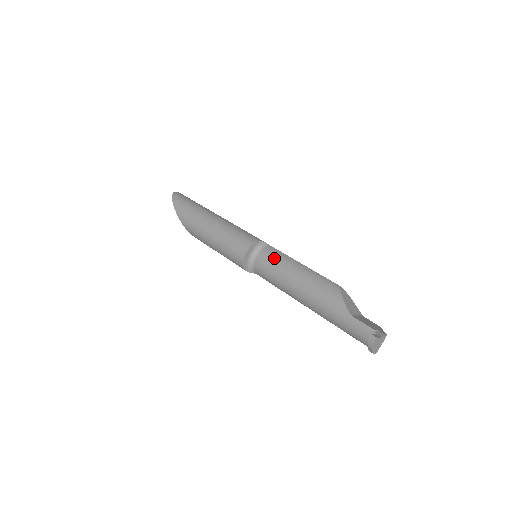
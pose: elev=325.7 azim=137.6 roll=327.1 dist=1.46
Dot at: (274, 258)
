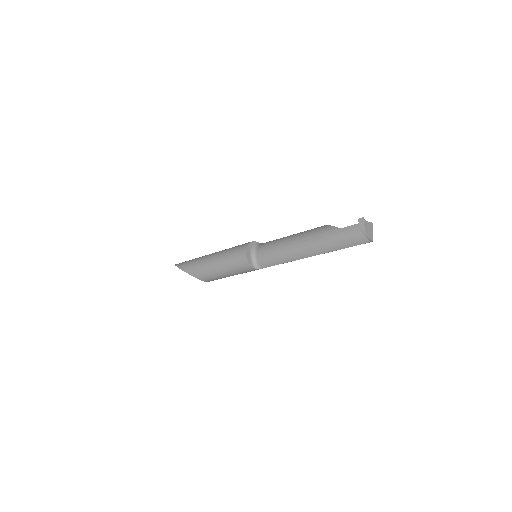
Dot at: (270, 243)
